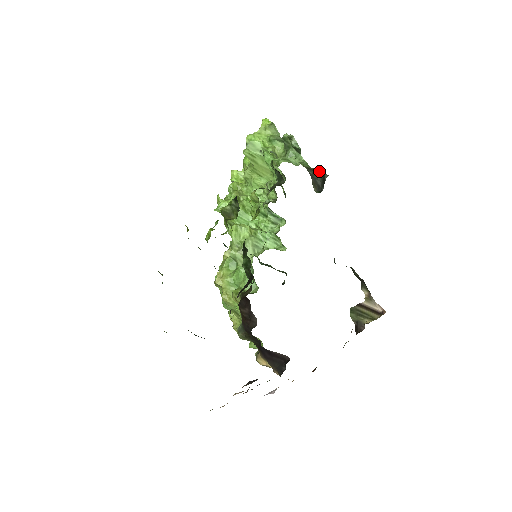
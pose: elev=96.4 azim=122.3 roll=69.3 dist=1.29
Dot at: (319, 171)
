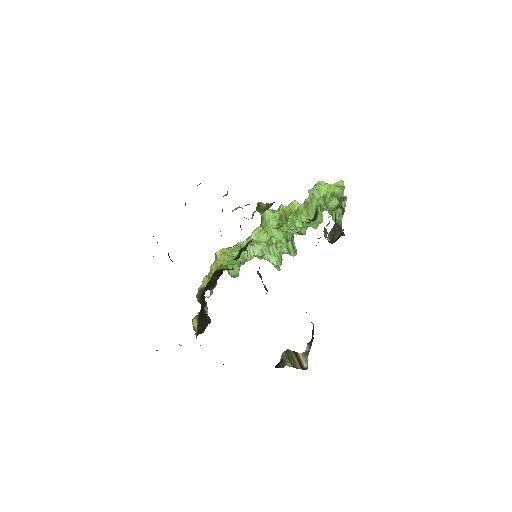
Dot at: occluded
